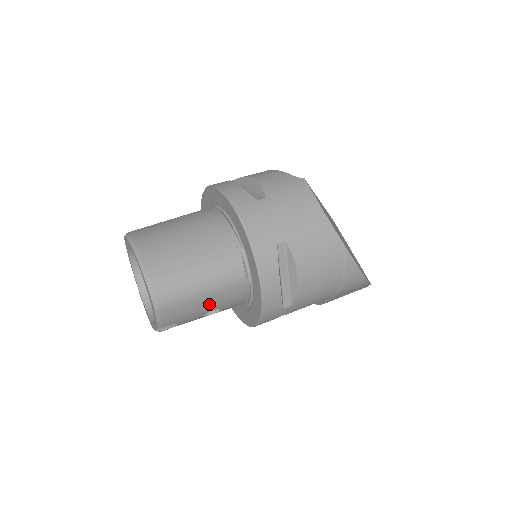
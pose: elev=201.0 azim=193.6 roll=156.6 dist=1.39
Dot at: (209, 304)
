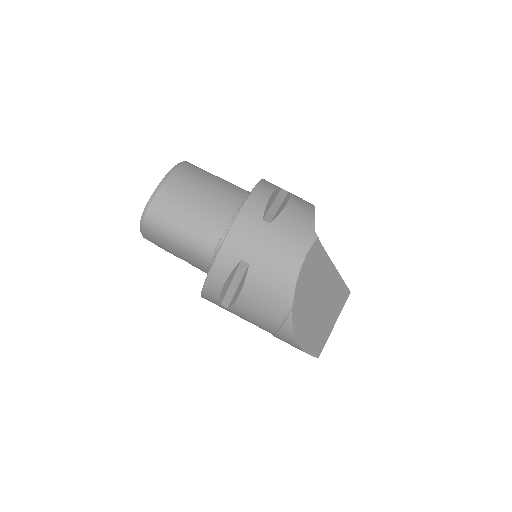
Dot at: (179, 253)
